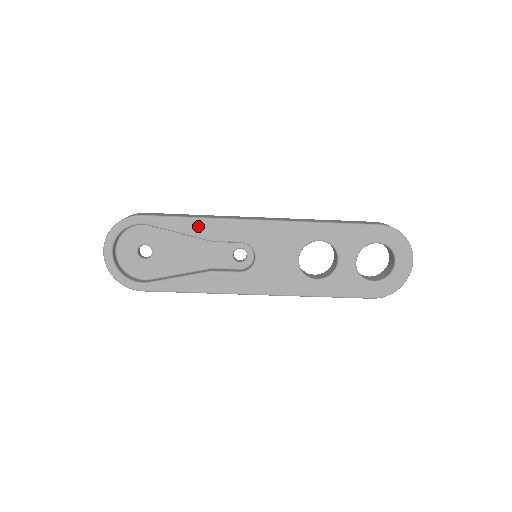
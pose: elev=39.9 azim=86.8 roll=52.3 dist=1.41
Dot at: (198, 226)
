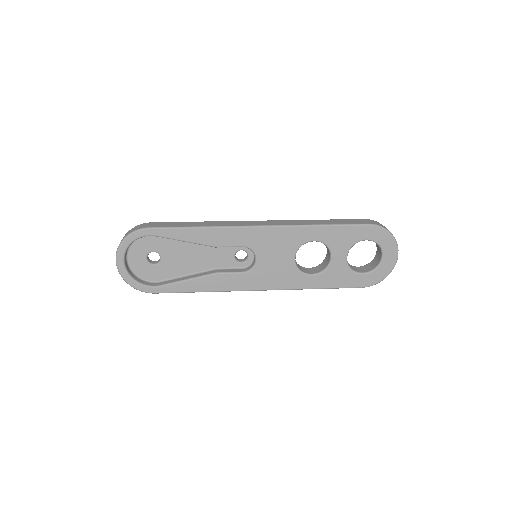
Dot at: (202, 235)
